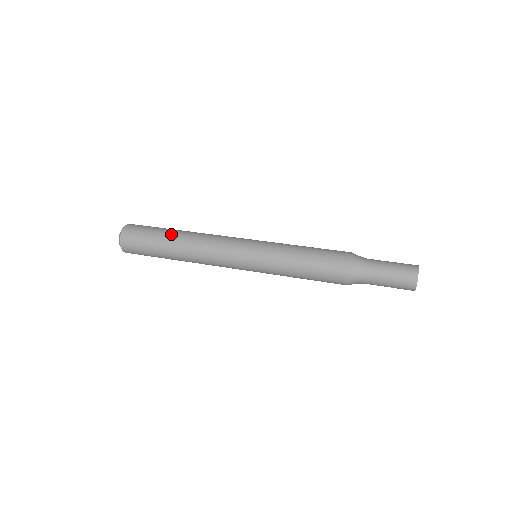
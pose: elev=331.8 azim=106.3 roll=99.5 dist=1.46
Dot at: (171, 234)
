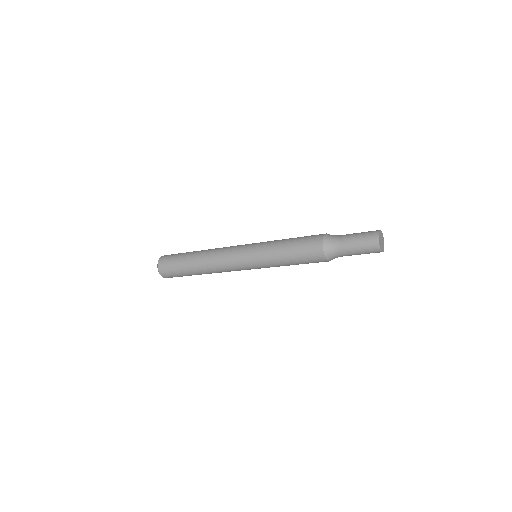
Dot at: occluded
